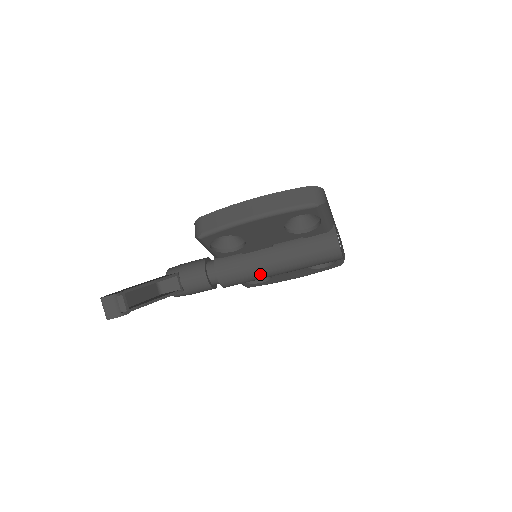
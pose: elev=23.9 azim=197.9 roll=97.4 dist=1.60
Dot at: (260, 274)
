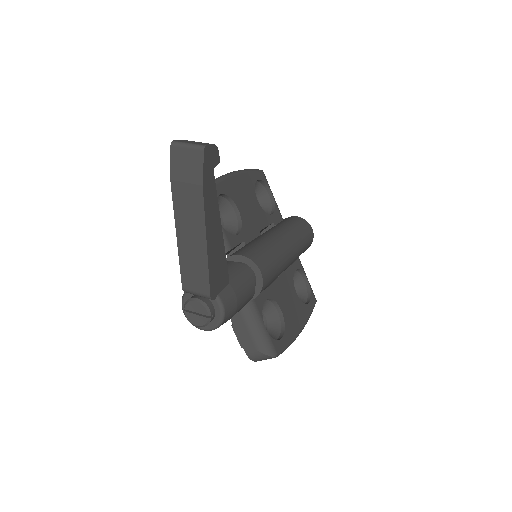
Dot at: (278, 248)
